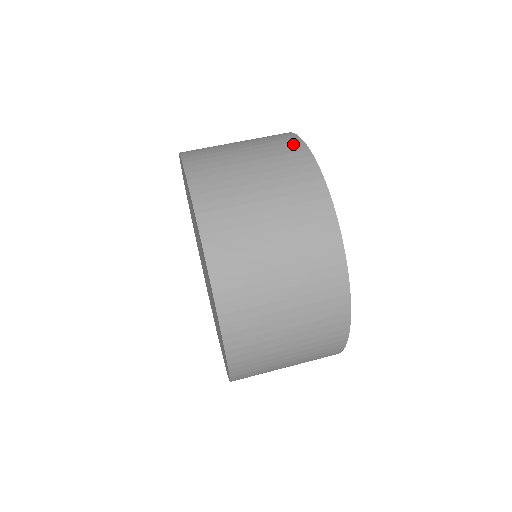
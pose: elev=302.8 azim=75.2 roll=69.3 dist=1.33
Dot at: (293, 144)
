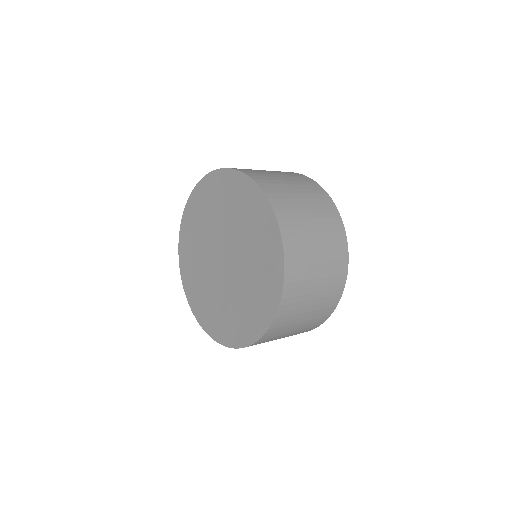
Dot at: occluded
